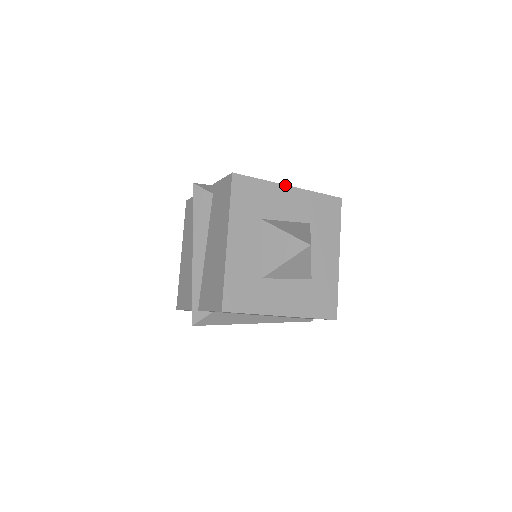
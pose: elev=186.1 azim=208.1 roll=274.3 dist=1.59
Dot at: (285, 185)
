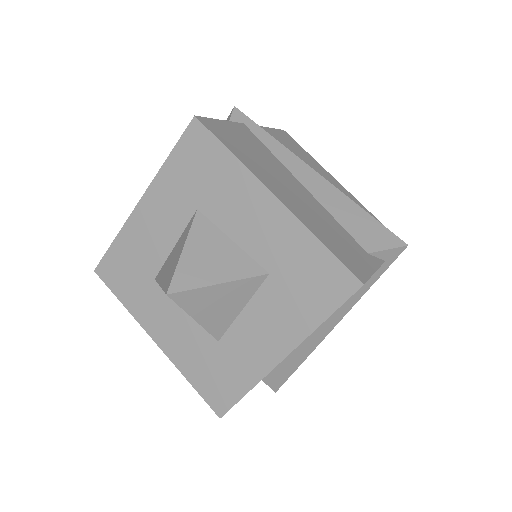
Dot at: (266, 187)
